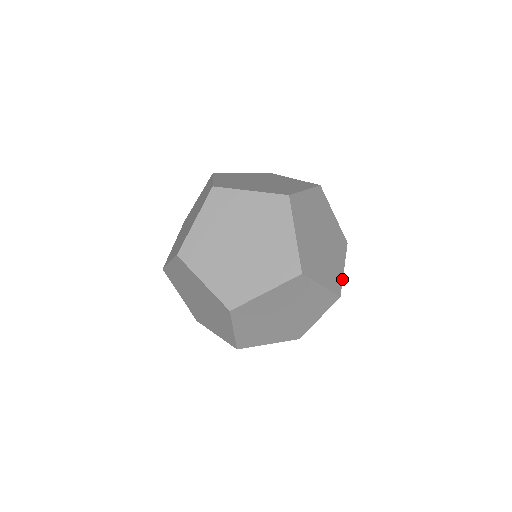
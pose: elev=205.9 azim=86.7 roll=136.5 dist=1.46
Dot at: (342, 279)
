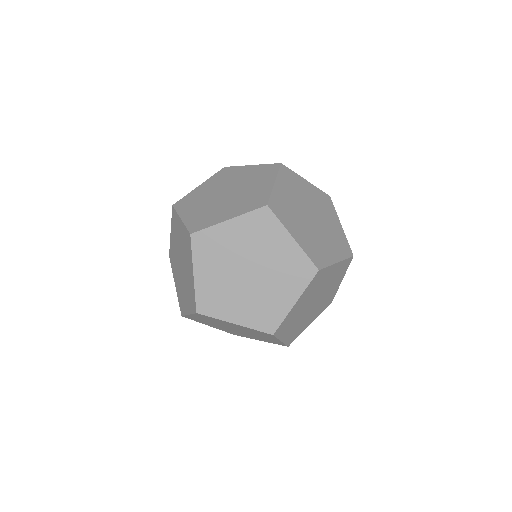
Dot at: (296, 174)
